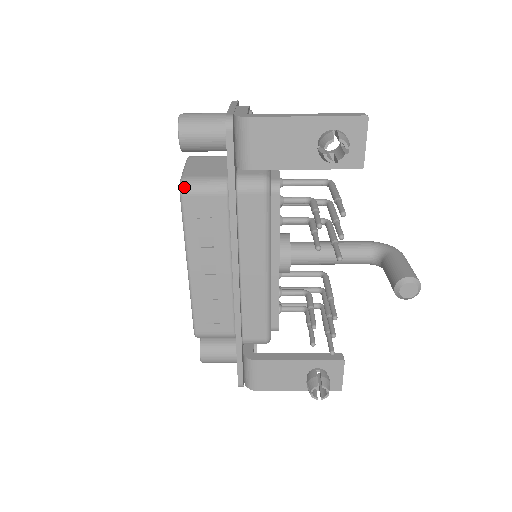
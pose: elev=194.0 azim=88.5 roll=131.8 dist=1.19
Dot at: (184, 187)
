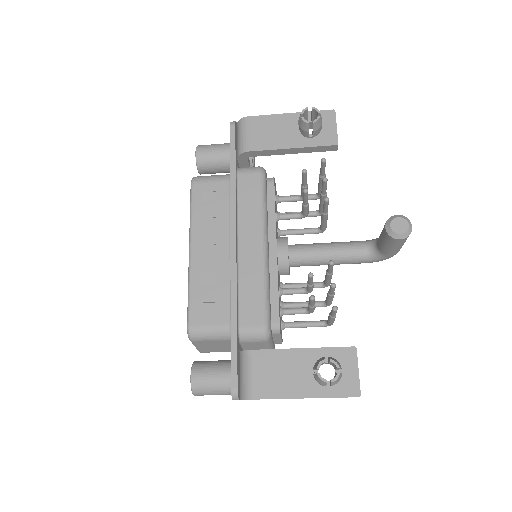
Dot at: (195, 178)
